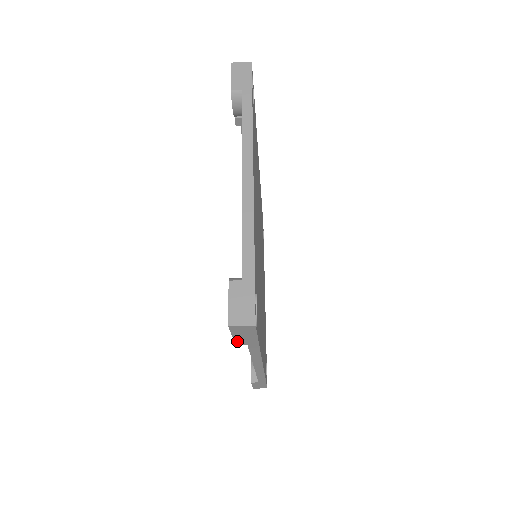
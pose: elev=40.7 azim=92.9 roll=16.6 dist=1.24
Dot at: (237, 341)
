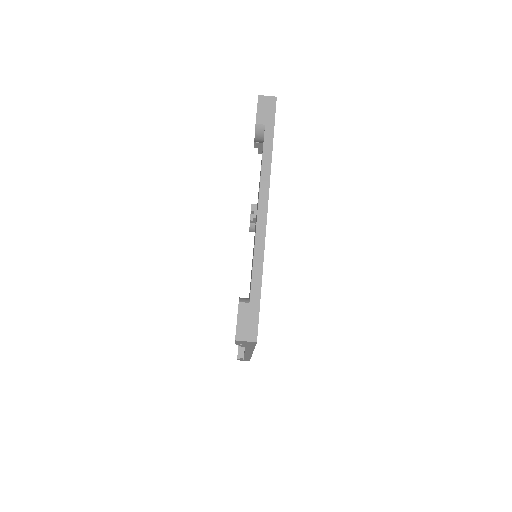
Dot at: occluded
